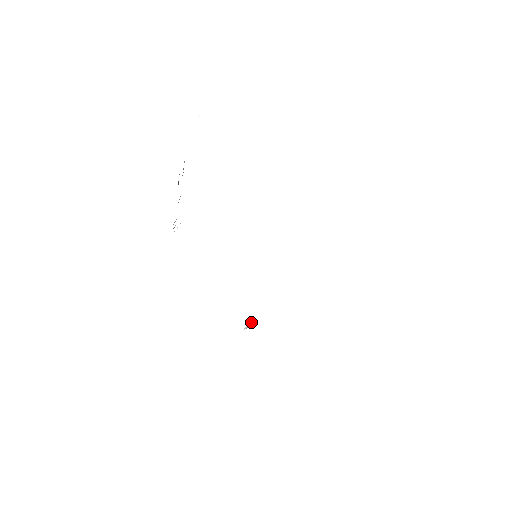
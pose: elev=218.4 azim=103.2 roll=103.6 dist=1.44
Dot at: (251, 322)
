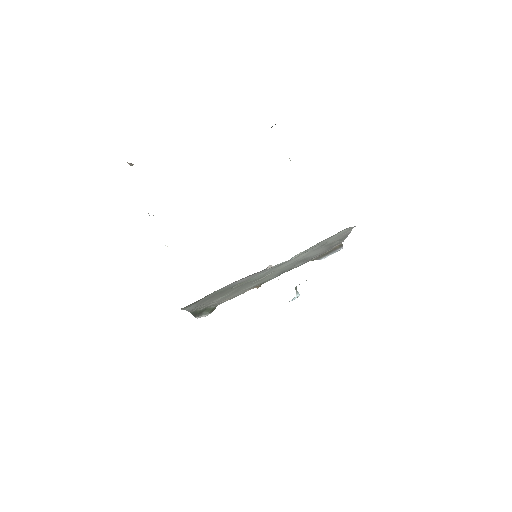
Dot at: occluded
